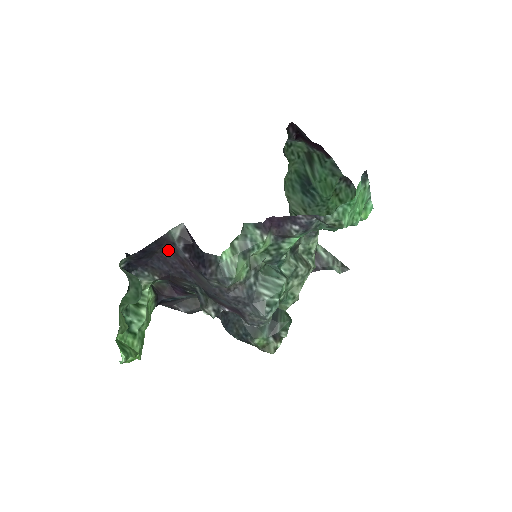
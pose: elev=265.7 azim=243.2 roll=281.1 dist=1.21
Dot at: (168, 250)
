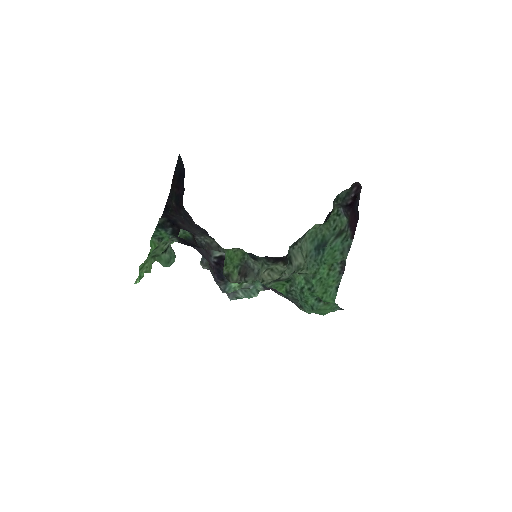
Dot at: (205, 250)
